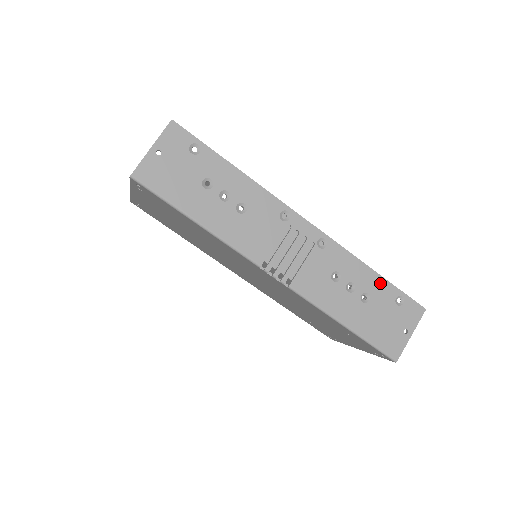
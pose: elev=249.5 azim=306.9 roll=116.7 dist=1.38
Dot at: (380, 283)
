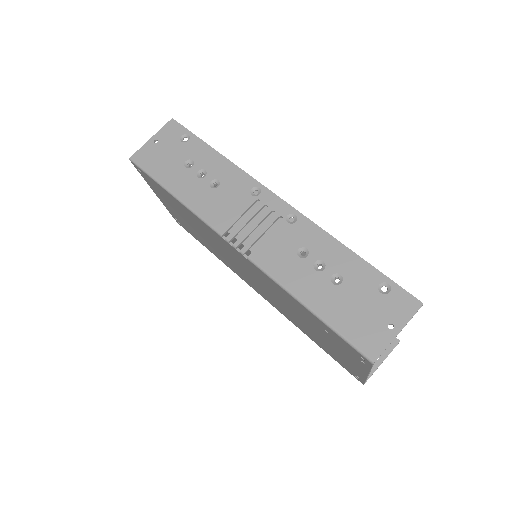
Dot at: (358, 265)
